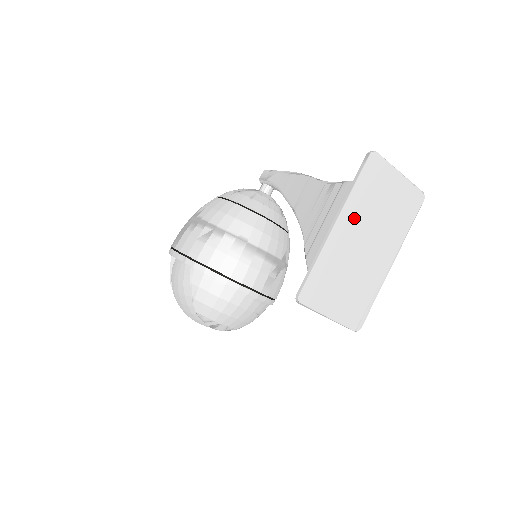
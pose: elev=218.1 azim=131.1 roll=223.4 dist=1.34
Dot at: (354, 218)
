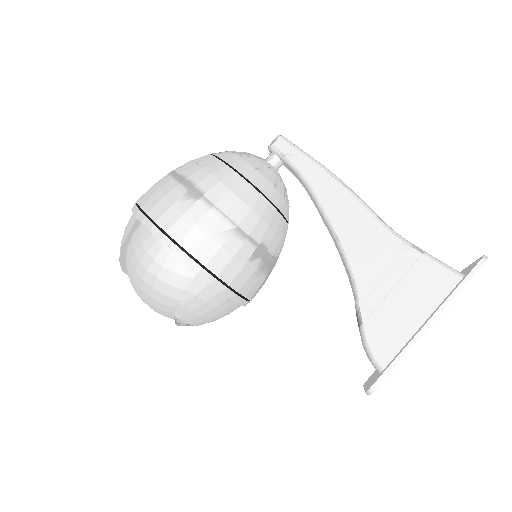
Dot at: occluded
